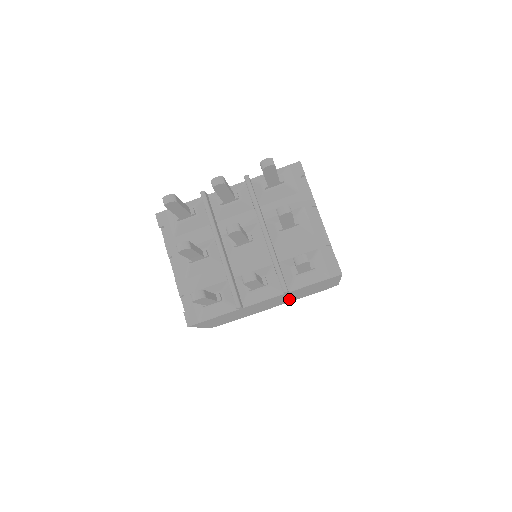
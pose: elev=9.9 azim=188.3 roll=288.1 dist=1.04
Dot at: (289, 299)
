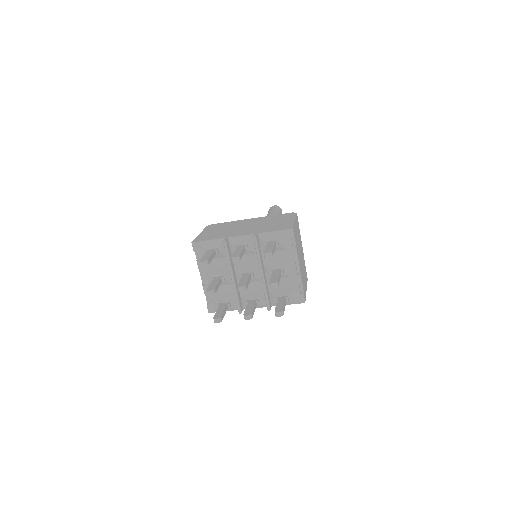
Dot at: occluded
